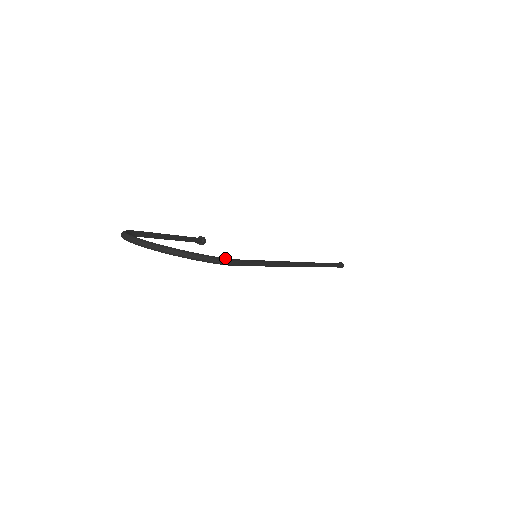
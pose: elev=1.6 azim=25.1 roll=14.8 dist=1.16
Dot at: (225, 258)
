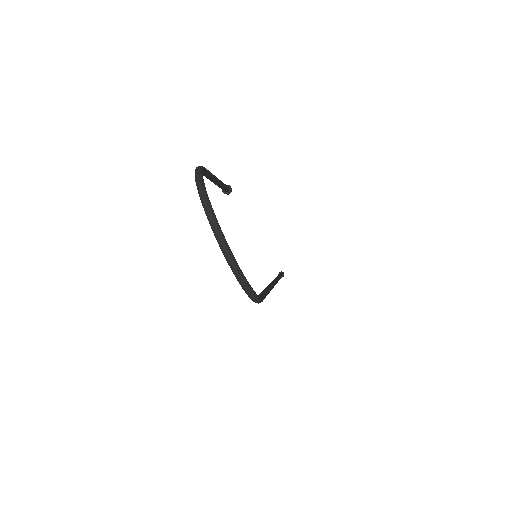
Dot at: (259, 297)
